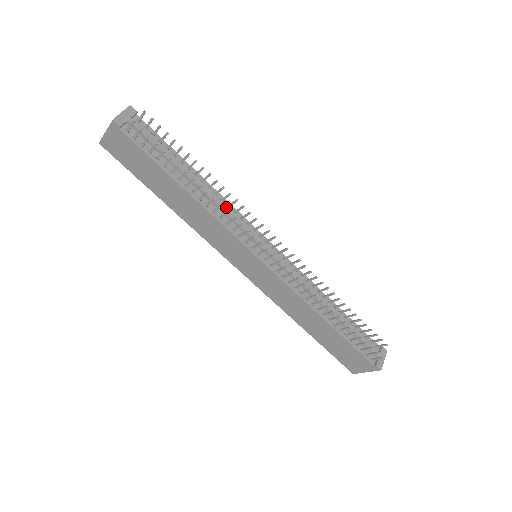
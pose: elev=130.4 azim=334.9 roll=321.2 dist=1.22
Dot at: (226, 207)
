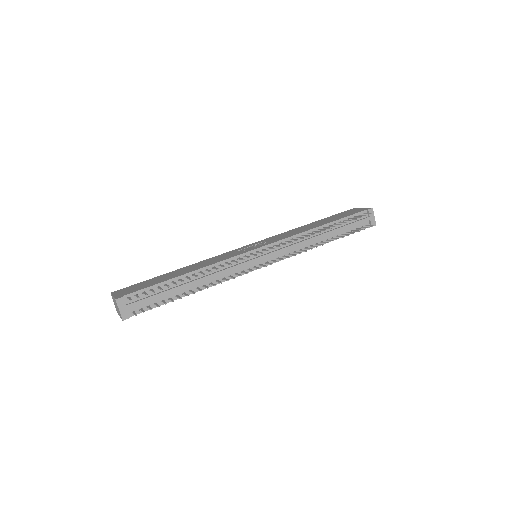
Dot at: (219, 268)
